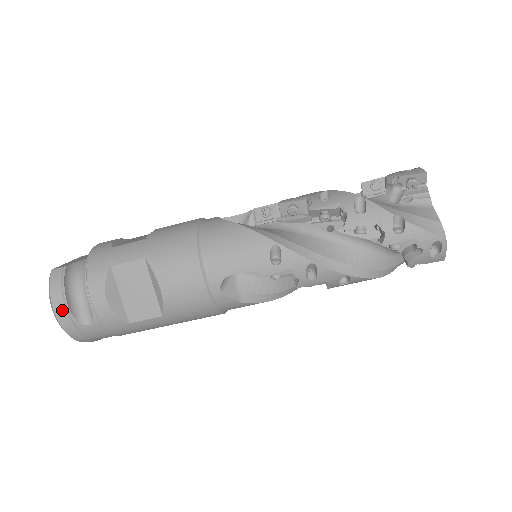
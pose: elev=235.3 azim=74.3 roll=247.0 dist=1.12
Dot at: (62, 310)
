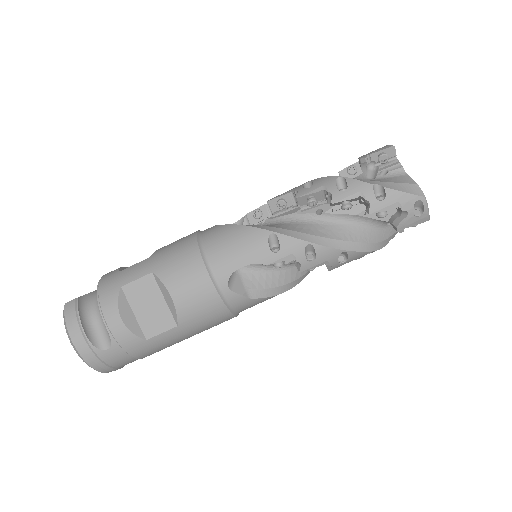
Dot at: (80, 338)
